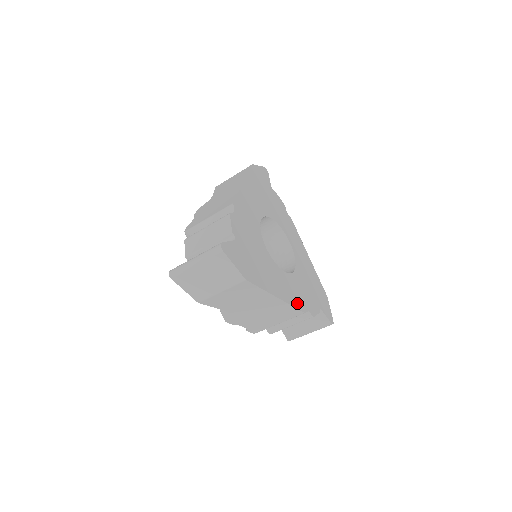
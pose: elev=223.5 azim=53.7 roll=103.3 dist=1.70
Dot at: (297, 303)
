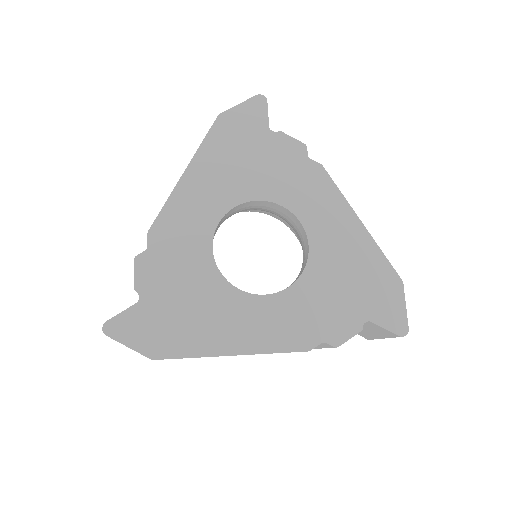
Dot at: (290, 341)
